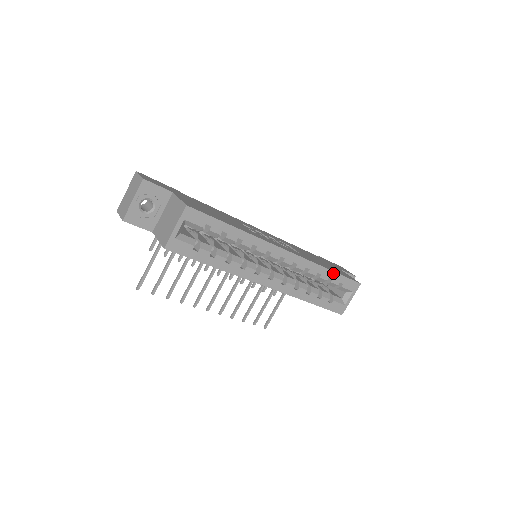
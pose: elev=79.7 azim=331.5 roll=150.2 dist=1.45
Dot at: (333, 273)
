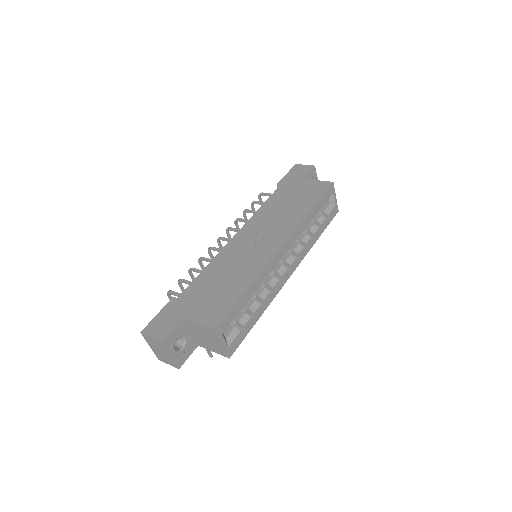
Dot at: (315, 206)
